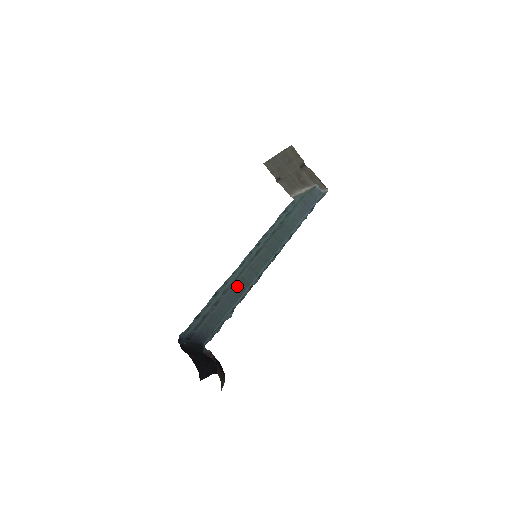
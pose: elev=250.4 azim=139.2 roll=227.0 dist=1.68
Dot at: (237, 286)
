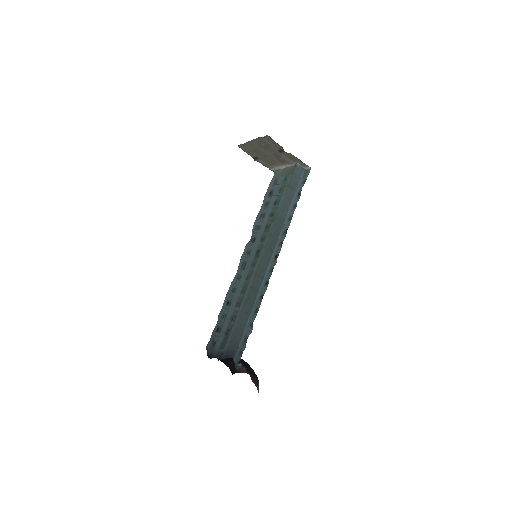
Dot at: (248, 297)
